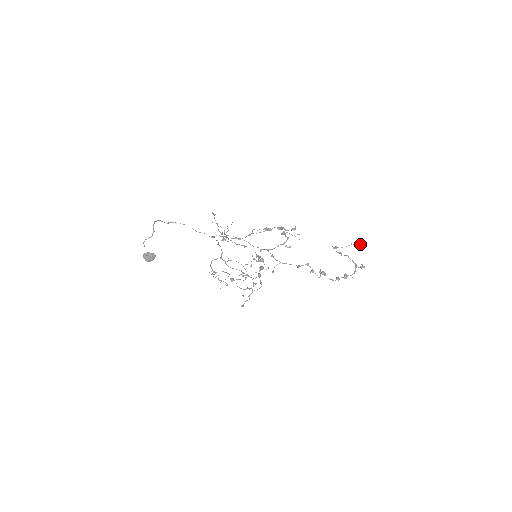
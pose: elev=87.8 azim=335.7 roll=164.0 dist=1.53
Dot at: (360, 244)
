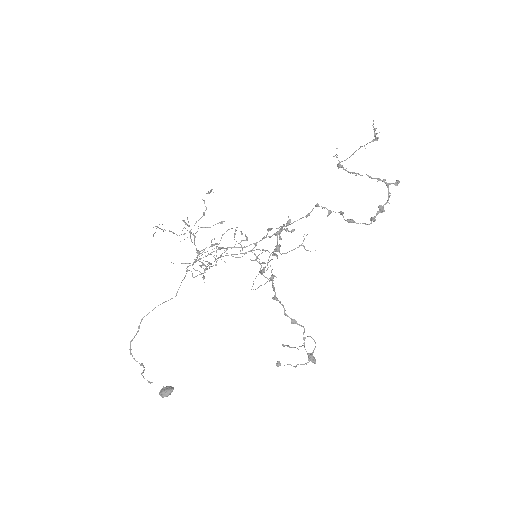
Dot at: (373, 141)
